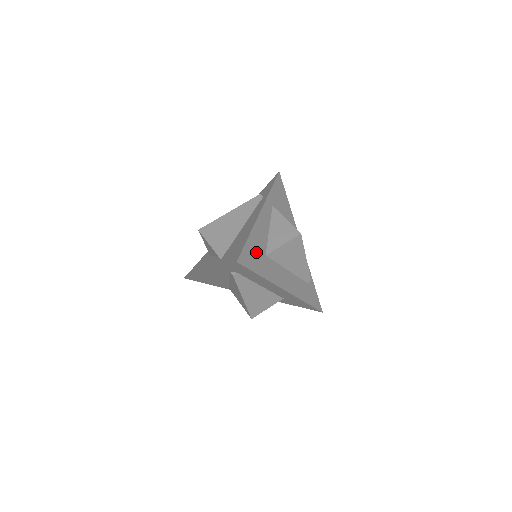
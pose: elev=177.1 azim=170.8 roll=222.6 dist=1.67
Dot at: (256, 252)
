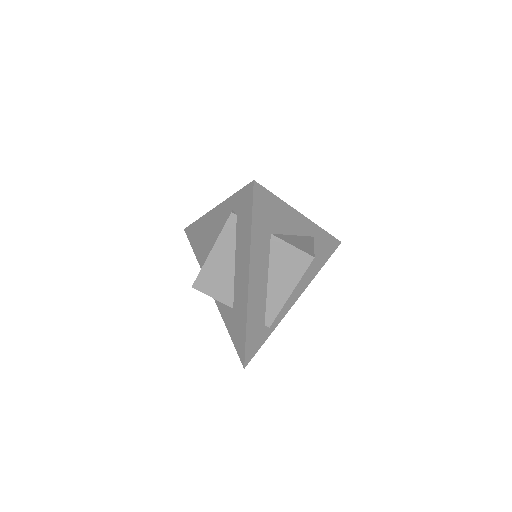
Dot at: (270, 215)
